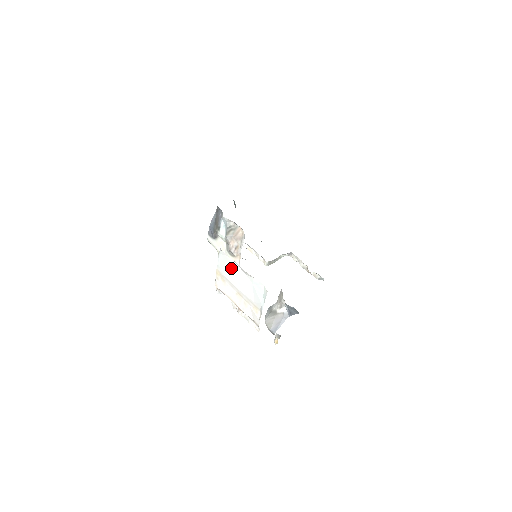
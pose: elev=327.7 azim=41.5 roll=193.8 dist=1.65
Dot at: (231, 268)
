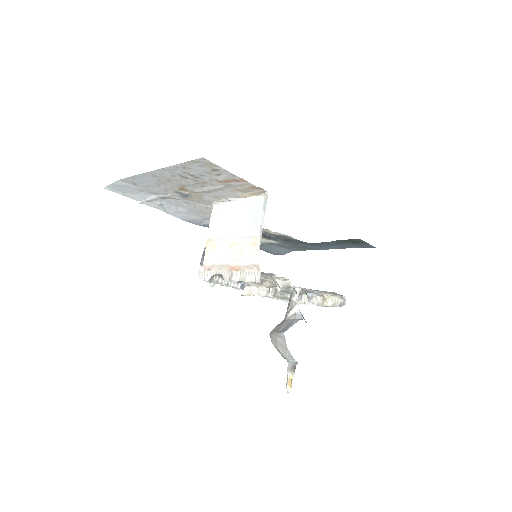
Dot at: (224, 216)
